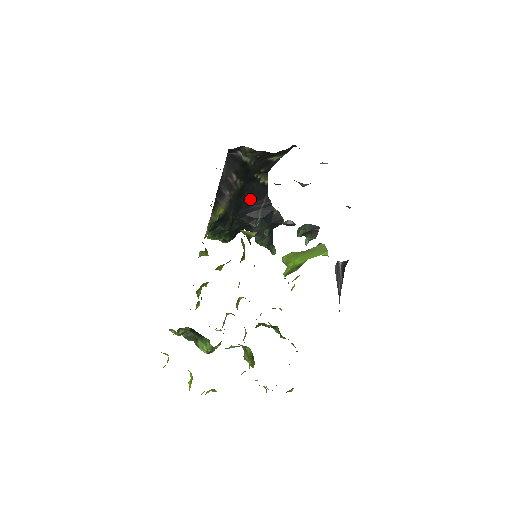
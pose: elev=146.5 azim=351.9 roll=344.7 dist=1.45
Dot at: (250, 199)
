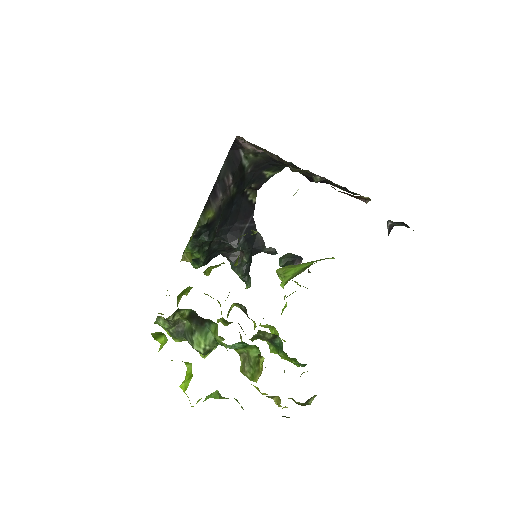
Dot at: (236, 215)
